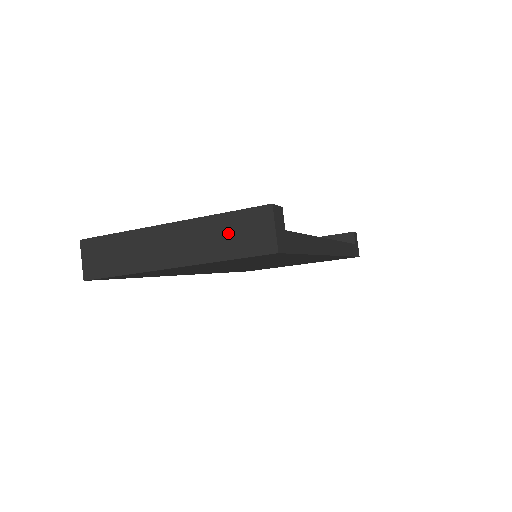
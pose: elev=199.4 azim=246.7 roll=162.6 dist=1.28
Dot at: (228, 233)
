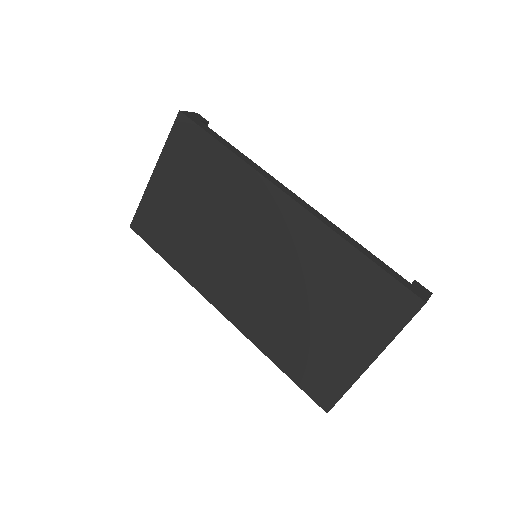
Dot at: occluded
